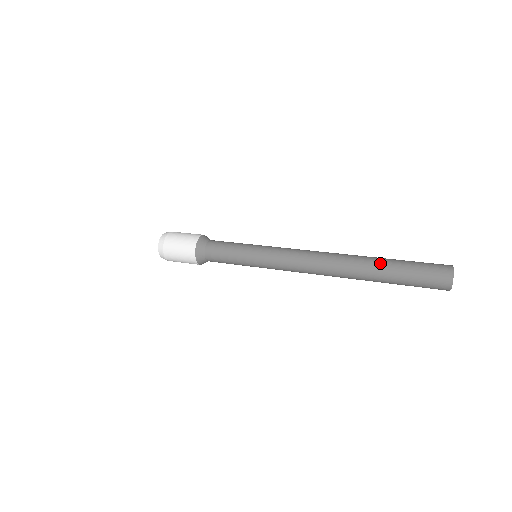
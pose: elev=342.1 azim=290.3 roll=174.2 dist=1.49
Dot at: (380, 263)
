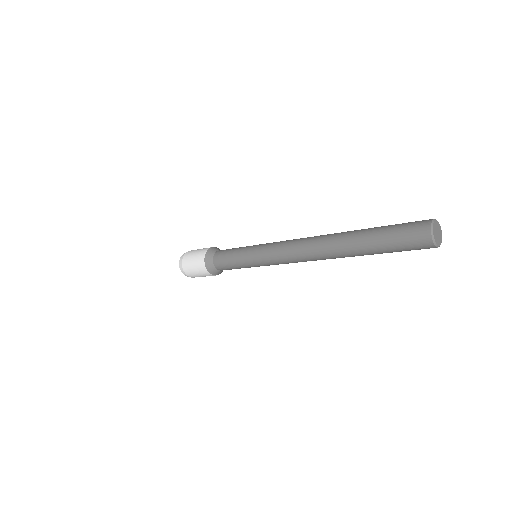
Dot at: occluded
